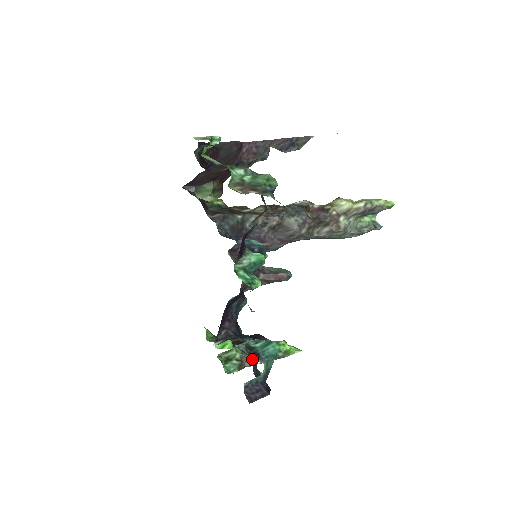
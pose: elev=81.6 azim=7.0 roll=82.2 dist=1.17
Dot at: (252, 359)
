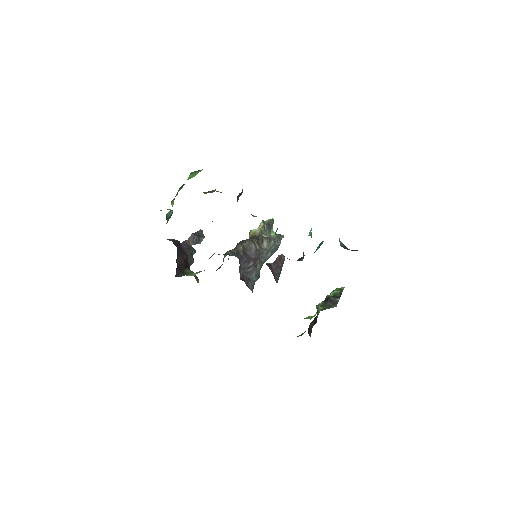
Dot at: (333, 301)
